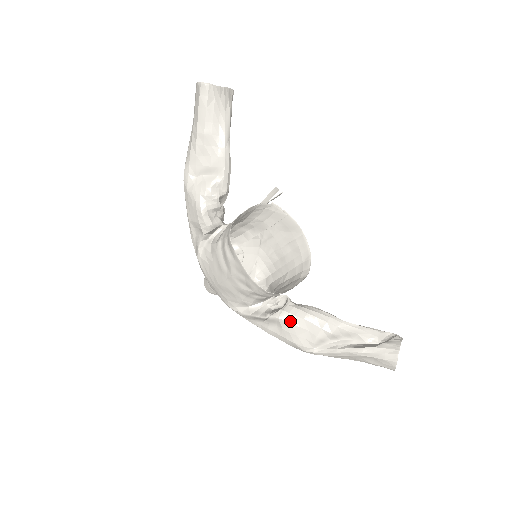
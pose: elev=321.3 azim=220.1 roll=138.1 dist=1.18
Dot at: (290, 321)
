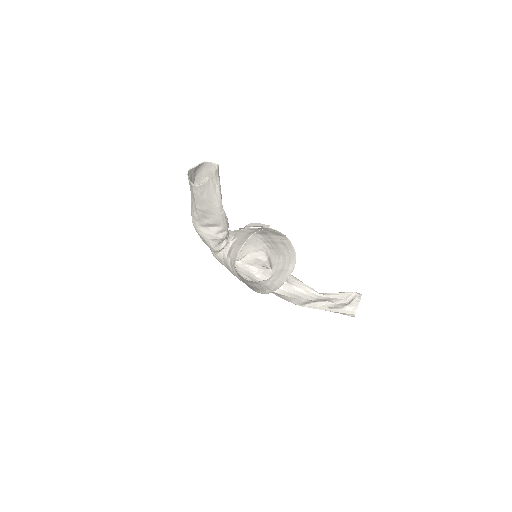
Dot at: (285, 295)
